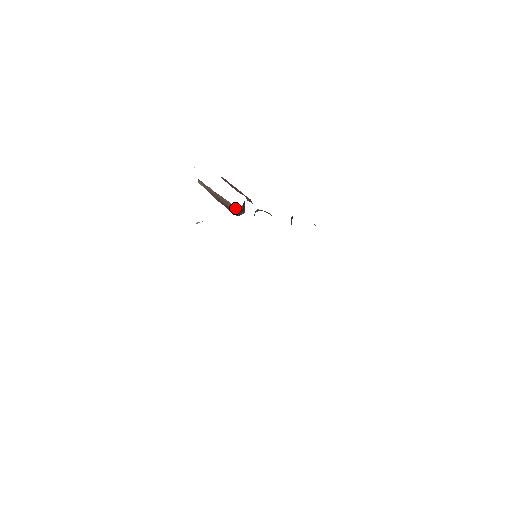
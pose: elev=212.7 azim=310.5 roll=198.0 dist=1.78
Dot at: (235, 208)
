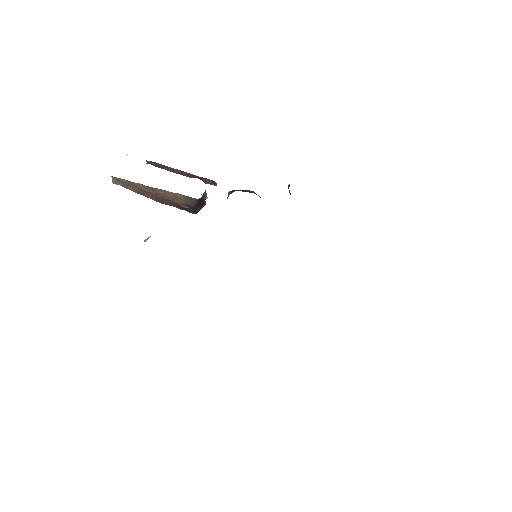
Dot at: (193, 201)
